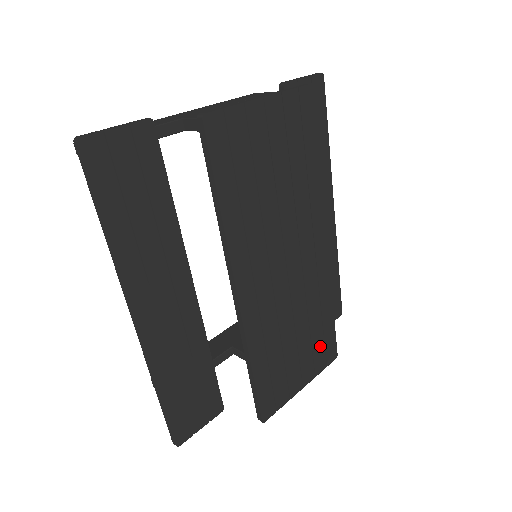
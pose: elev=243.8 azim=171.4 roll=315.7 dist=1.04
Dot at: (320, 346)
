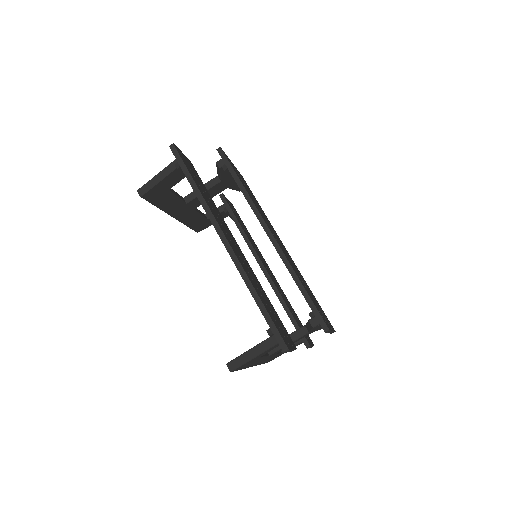
Dot at: (322, 311)
